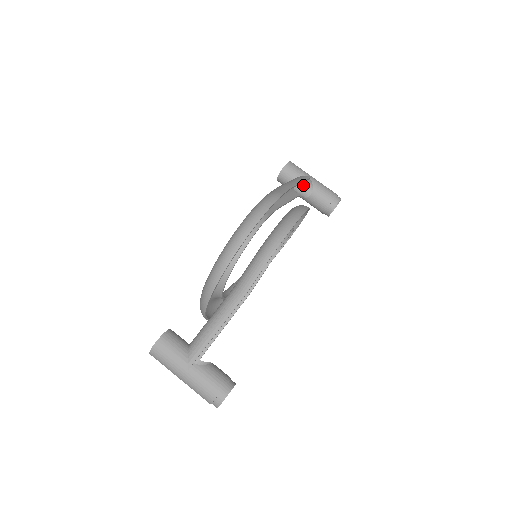
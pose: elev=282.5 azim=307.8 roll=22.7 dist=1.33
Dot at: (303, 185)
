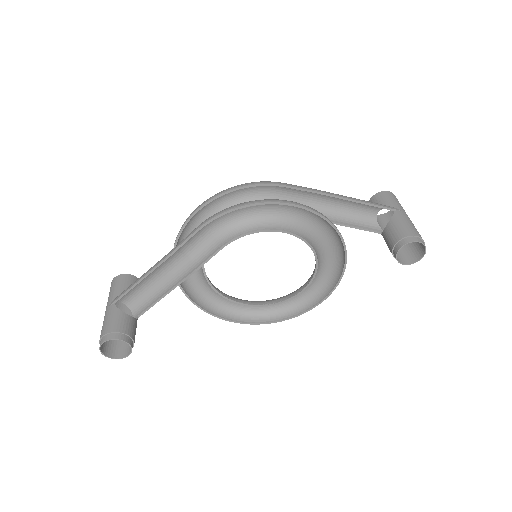
Dot at: occluded
